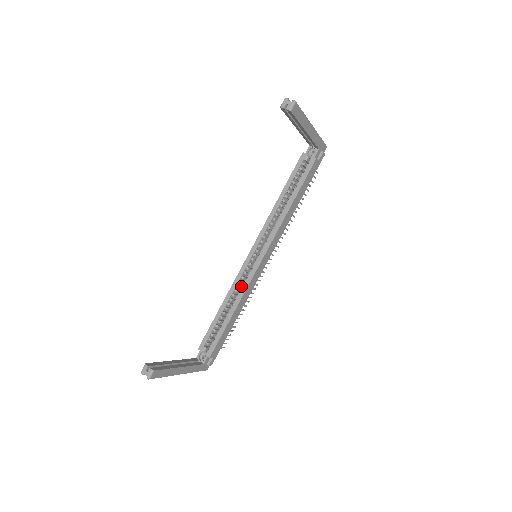
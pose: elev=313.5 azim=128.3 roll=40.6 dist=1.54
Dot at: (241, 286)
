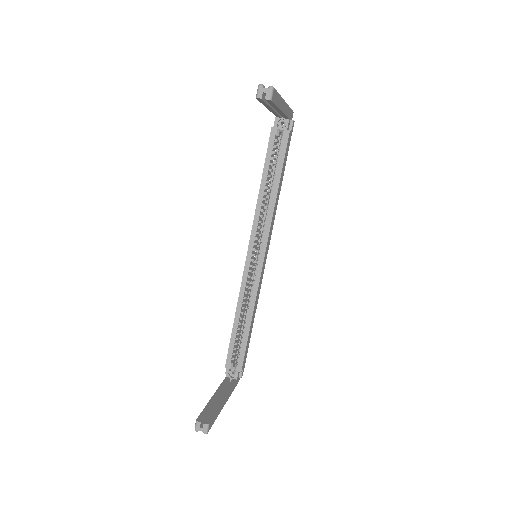
Dot at: (248, 290)
